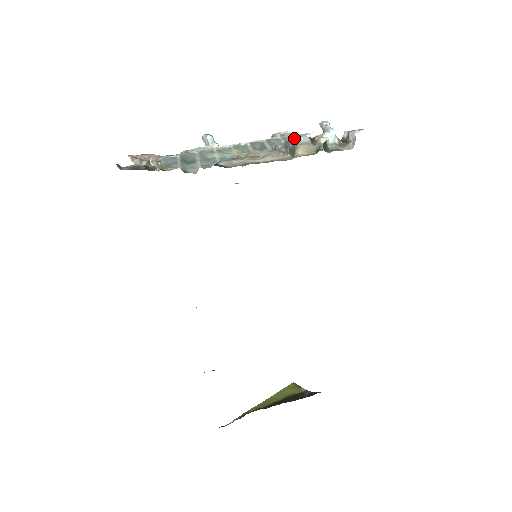
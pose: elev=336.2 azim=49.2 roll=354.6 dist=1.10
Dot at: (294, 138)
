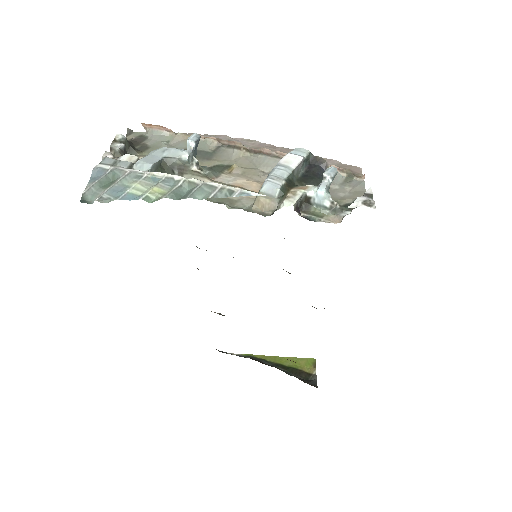
Dot at: (230, 195)
